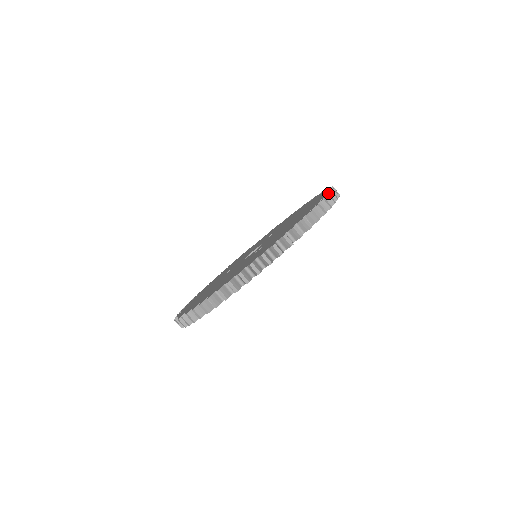
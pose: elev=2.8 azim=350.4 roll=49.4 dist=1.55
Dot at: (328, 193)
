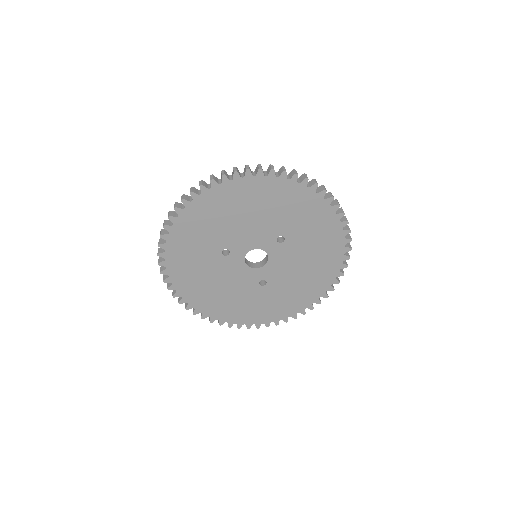
Dot at: occluded
